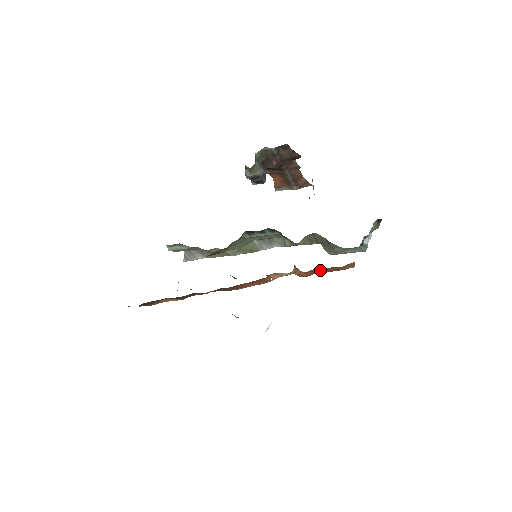
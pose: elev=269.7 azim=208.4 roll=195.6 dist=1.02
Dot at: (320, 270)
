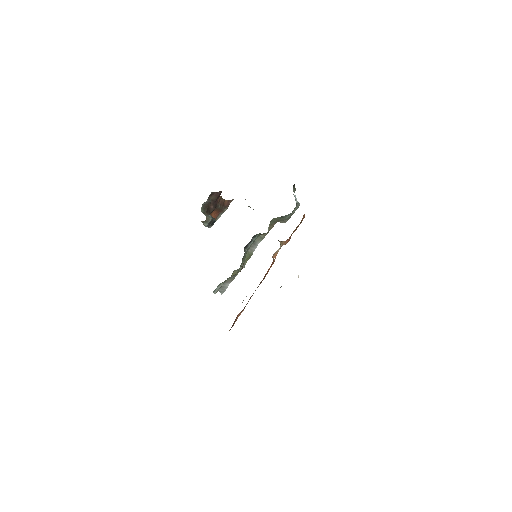
Dot at: occluded
